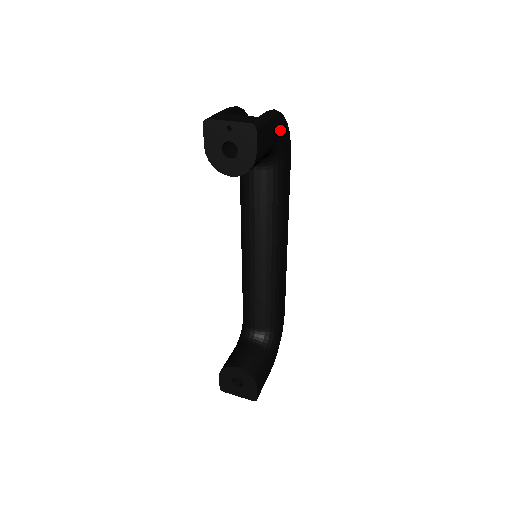
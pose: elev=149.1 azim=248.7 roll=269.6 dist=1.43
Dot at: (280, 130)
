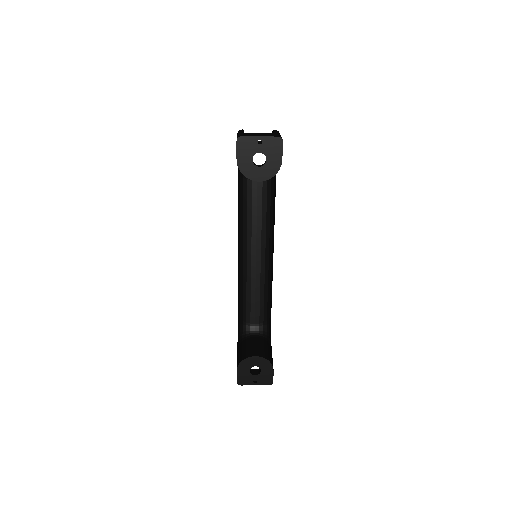
Dot at: occluded
